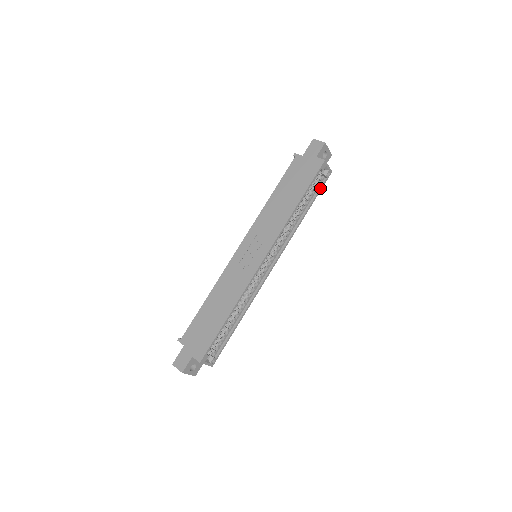
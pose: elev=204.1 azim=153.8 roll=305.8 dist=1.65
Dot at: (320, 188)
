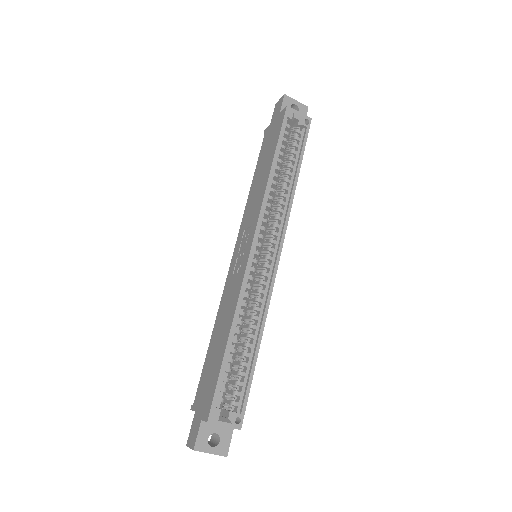
Dot at: (303, 141)
